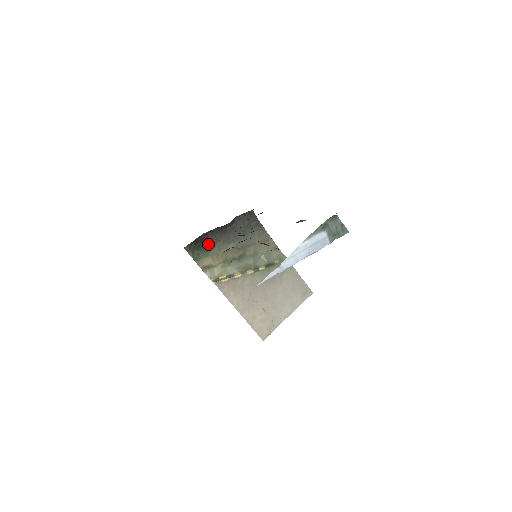
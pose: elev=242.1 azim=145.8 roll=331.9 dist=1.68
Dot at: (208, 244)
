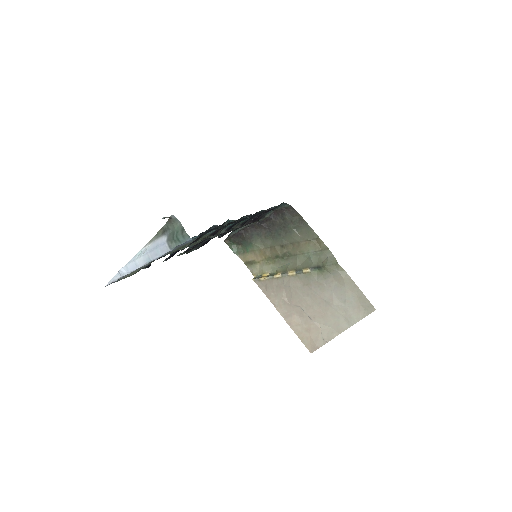
Dot at: (249, 239)
